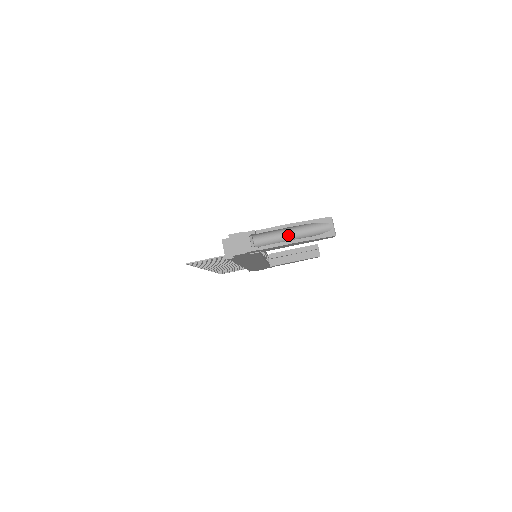
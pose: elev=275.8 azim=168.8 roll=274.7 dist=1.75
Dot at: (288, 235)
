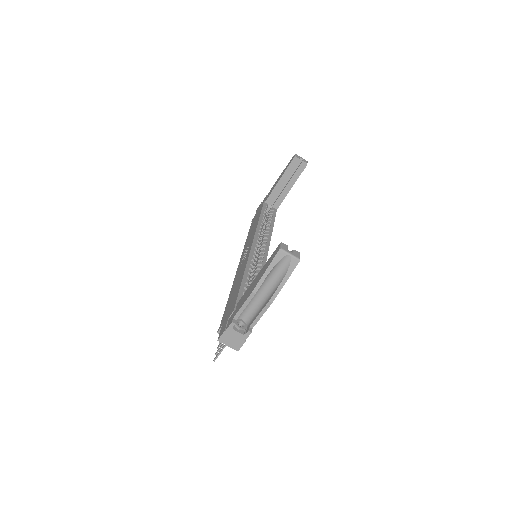
Dot at: (261, 293)
